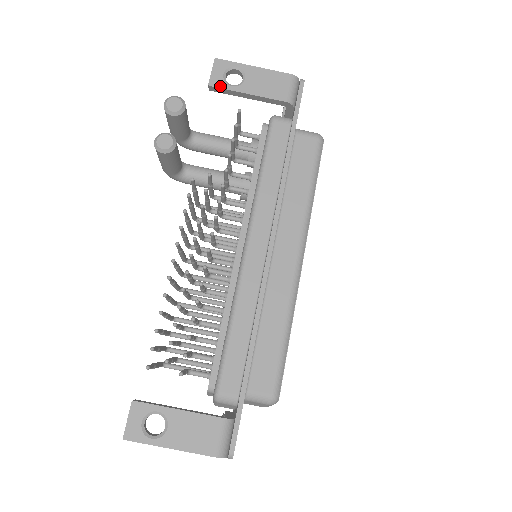
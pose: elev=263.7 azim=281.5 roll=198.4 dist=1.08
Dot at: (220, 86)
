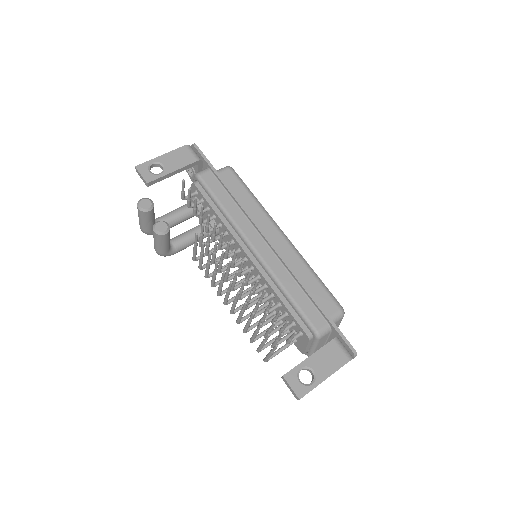
Dot at: (154, 179)
